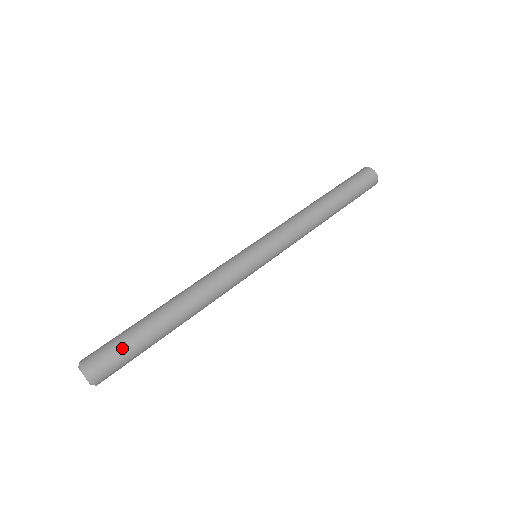
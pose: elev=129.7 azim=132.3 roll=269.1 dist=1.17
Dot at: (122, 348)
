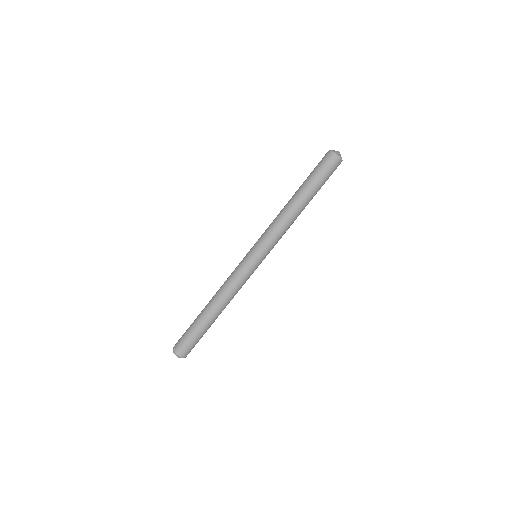
Dot at: (192, 340)
